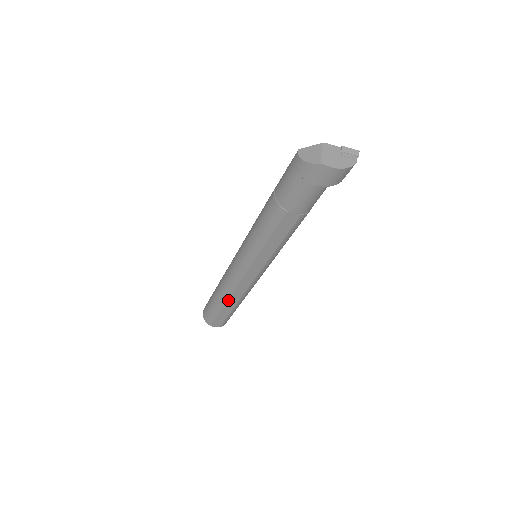
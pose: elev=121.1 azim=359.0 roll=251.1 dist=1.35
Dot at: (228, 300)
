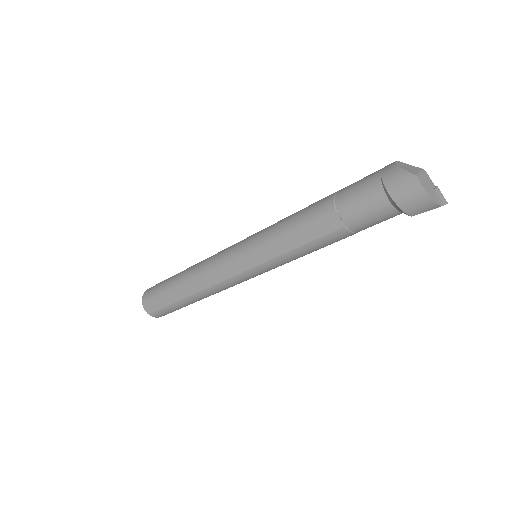
Dot at: (188, 284)
